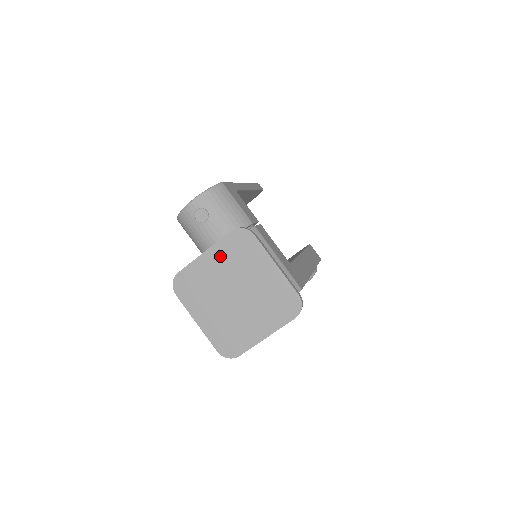
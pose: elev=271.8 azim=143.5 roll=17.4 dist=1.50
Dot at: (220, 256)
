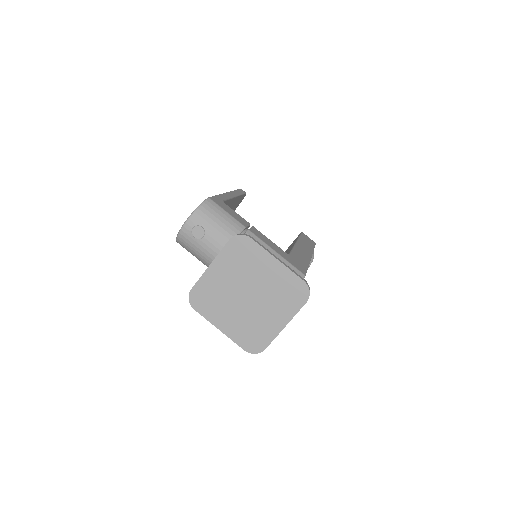
Dot at: (225, 265)
